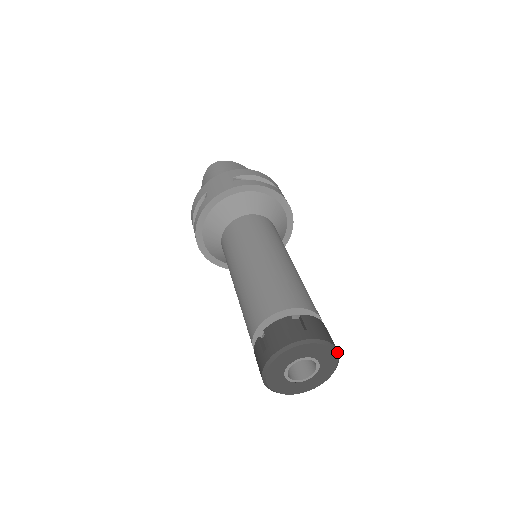
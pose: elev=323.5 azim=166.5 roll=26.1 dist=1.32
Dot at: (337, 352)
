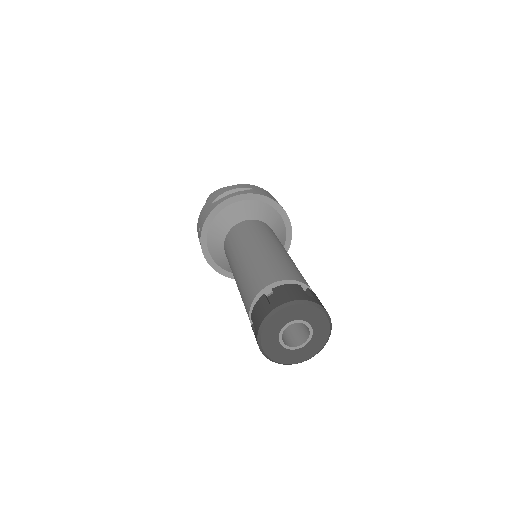
Dot at: (316, 305)
